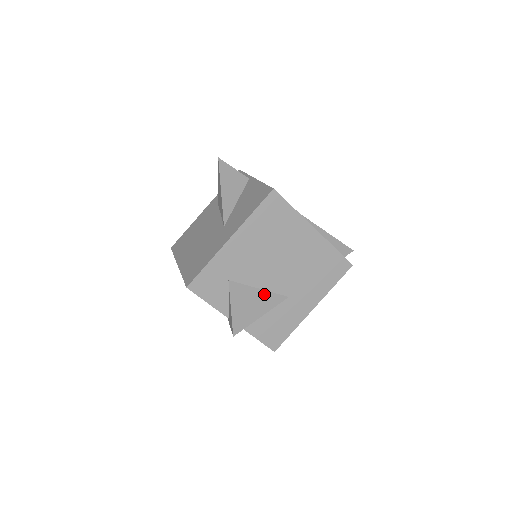
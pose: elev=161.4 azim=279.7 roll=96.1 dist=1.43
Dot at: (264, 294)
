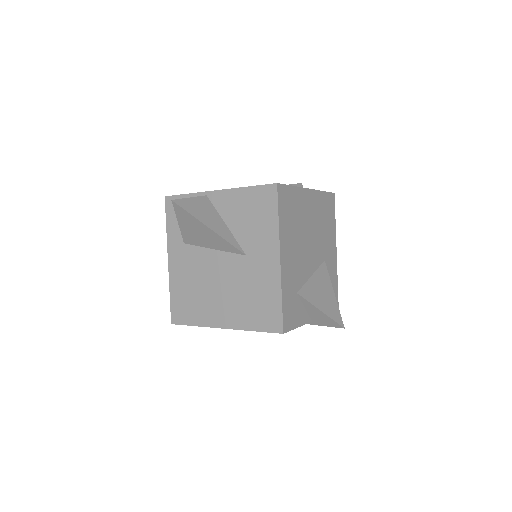
Dot at: (317, 276)
